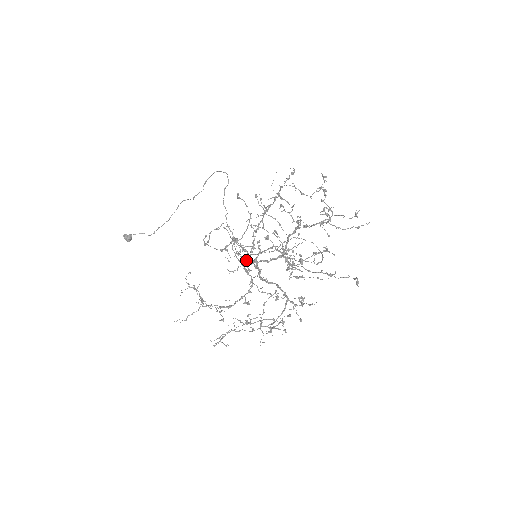
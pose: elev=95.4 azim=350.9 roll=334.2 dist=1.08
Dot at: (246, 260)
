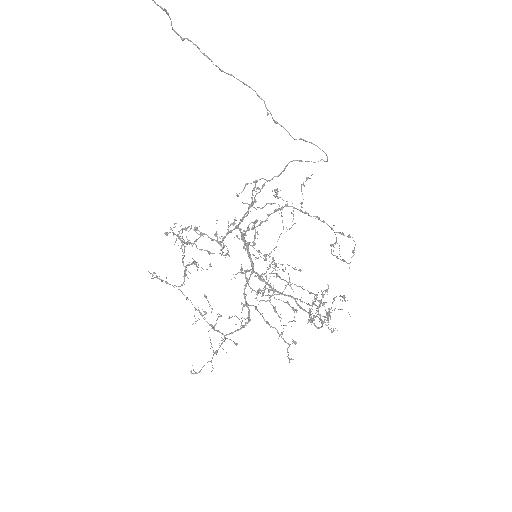
Dot at: occluded
